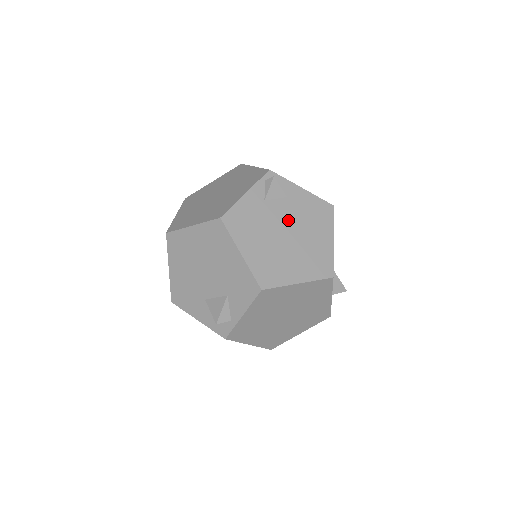
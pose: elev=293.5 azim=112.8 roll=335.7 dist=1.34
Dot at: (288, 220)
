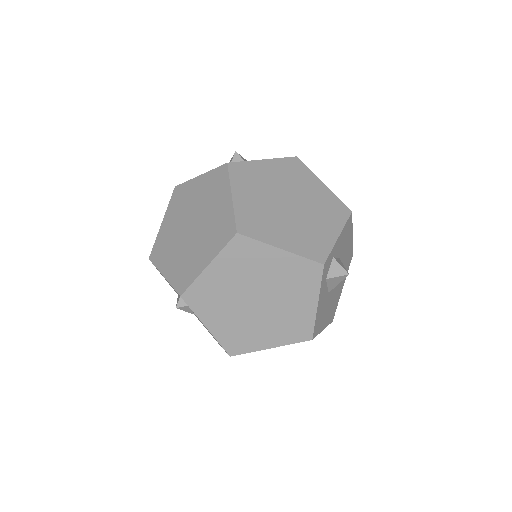
Dot at: occluded
